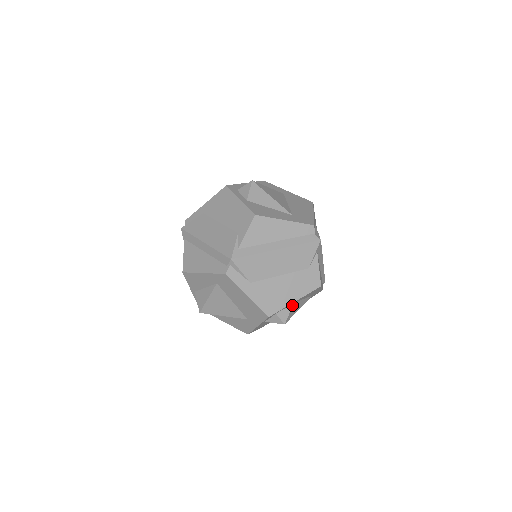
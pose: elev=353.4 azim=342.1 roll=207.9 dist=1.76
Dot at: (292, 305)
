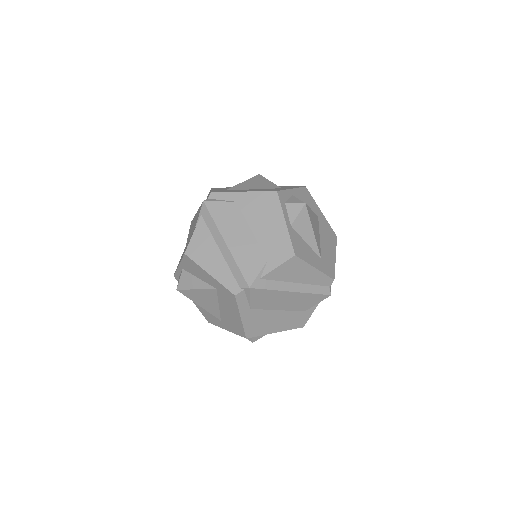
Dot at: occluded
